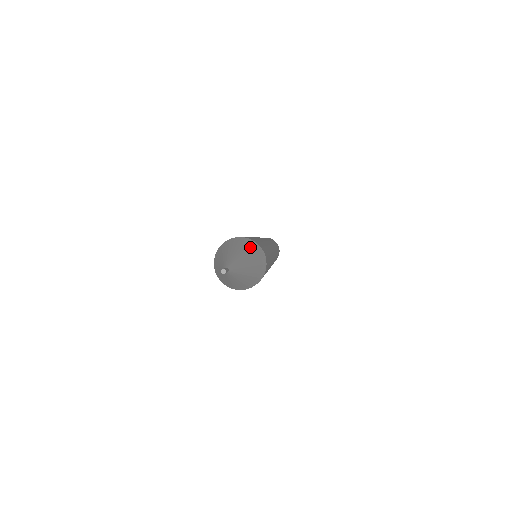
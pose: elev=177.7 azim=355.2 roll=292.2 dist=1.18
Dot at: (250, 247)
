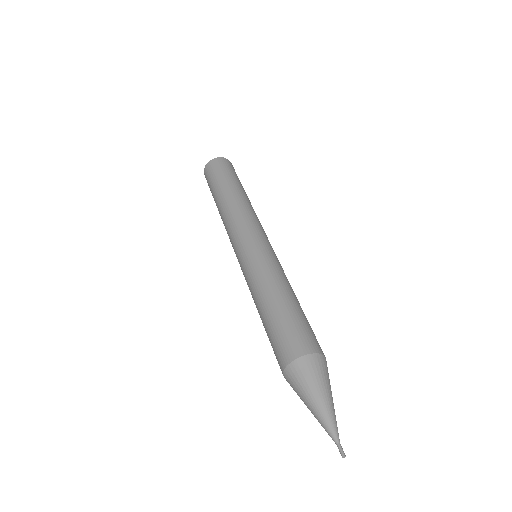
Dot at: (326, 373)
